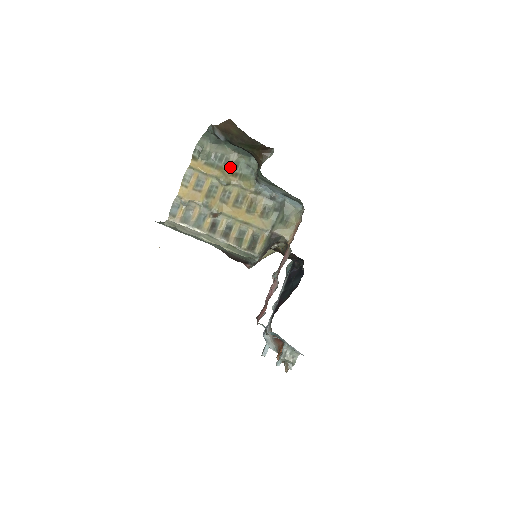
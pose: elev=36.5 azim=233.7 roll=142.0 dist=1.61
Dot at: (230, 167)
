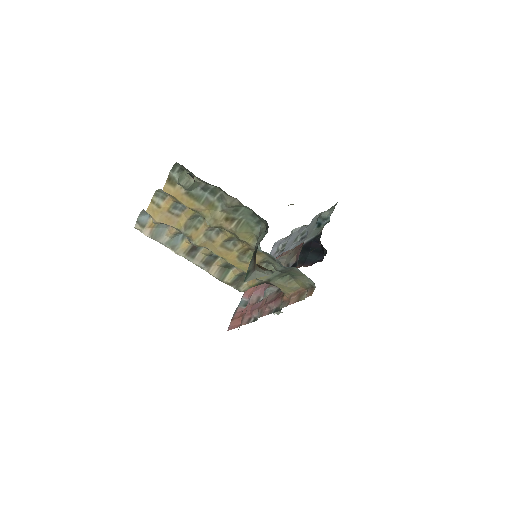
Dot at: (225, 209)
